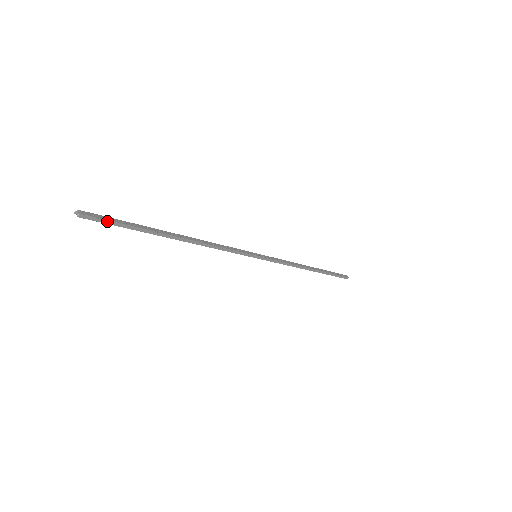
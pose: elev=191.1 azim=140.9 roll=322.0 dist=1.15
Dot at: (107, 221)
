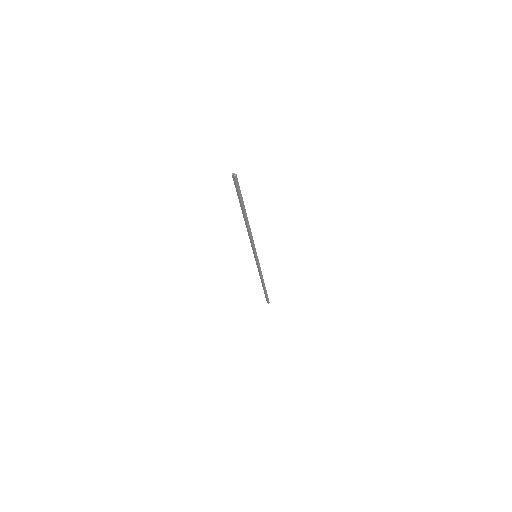
Dot at: (239, 187)
